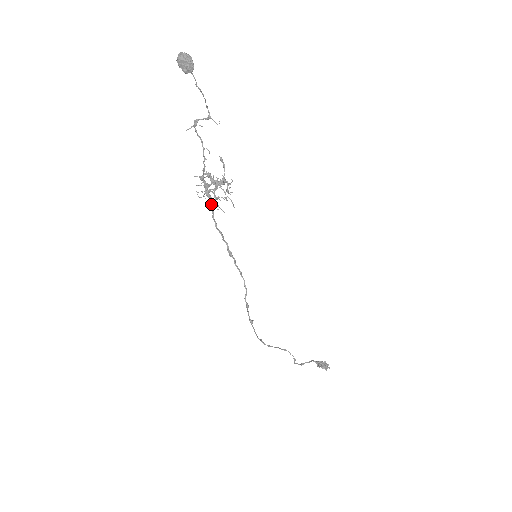
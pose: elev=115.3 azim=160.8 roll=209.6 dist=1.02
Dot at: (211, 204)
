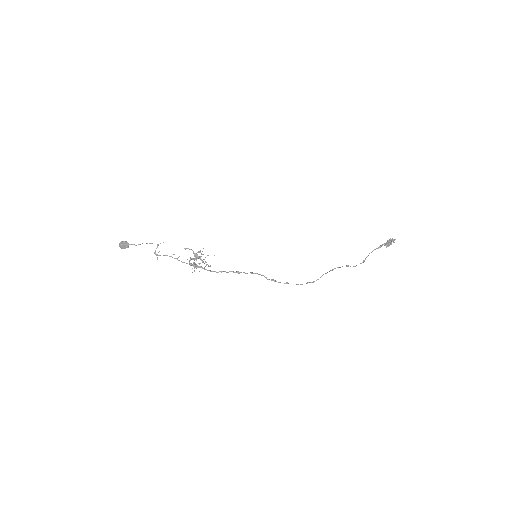
Dot at: (203, 268)
